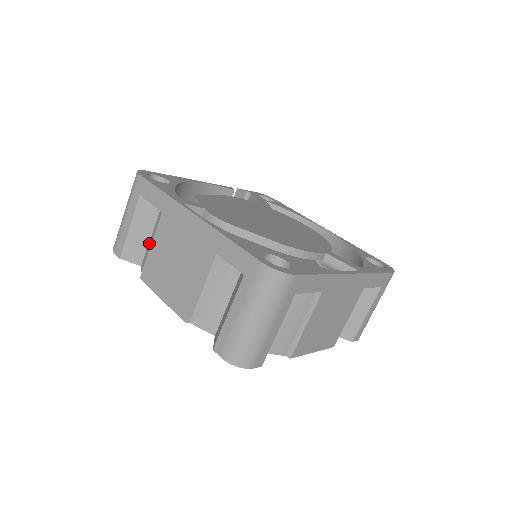
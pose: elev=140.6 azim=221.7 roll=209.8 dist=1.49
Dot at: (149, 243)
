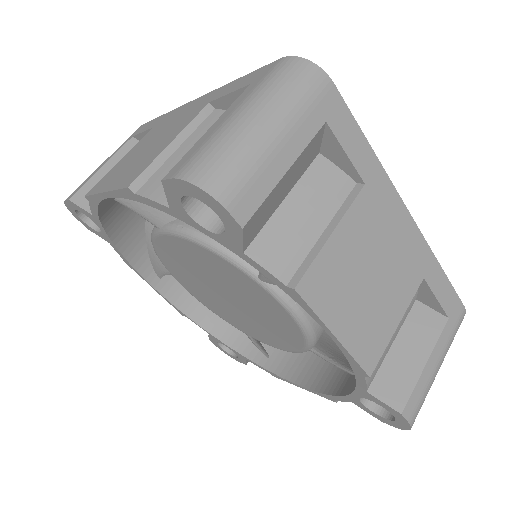
Dot at: occluded
